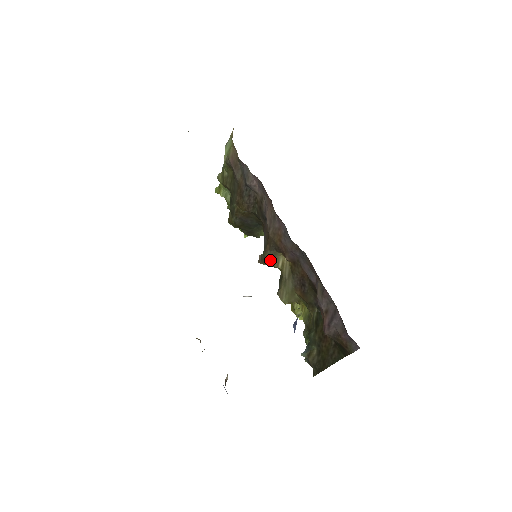
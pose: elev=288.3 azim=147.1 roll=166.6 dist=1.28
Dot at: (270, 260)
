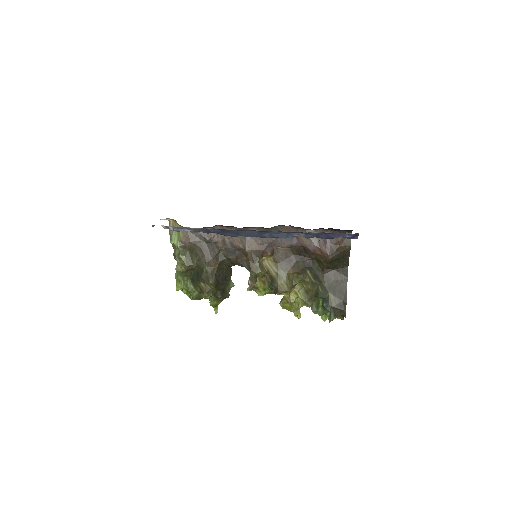
Dot at: (259, 270)
